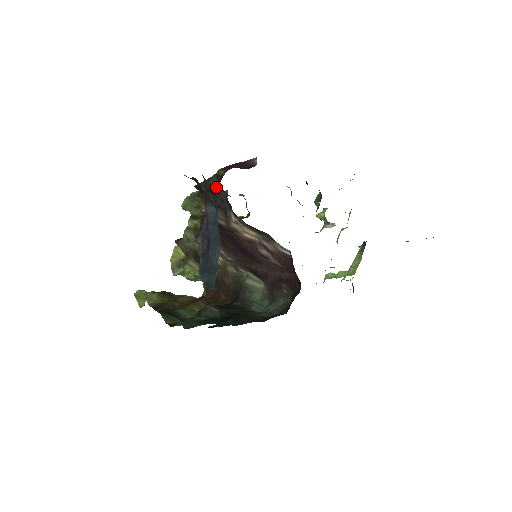
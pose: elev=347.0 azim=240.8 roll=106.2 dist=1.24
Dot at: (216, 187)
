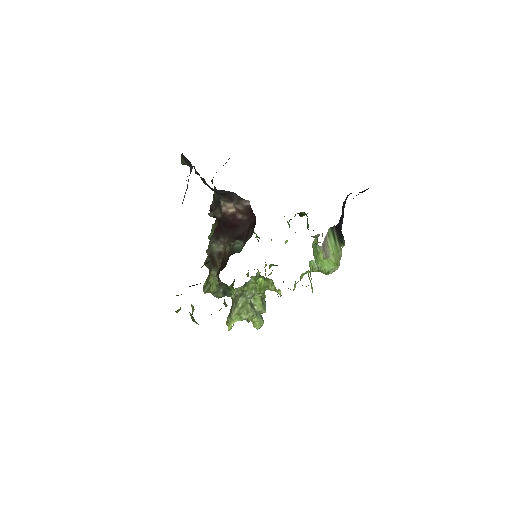
Dot at: (216, 196)
